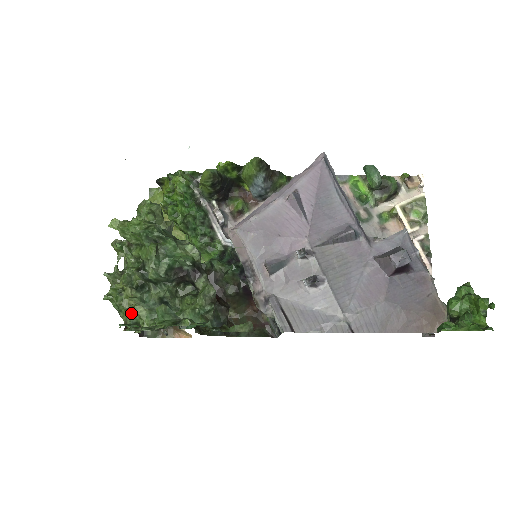
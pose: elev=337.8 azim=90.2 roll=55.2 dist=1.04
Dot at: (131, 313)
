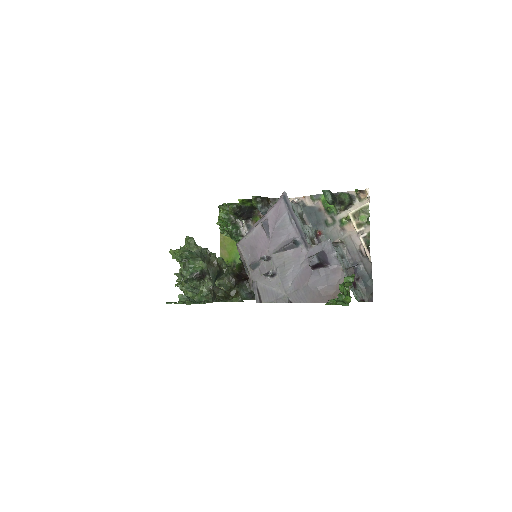
Dot at: (187, 293)
